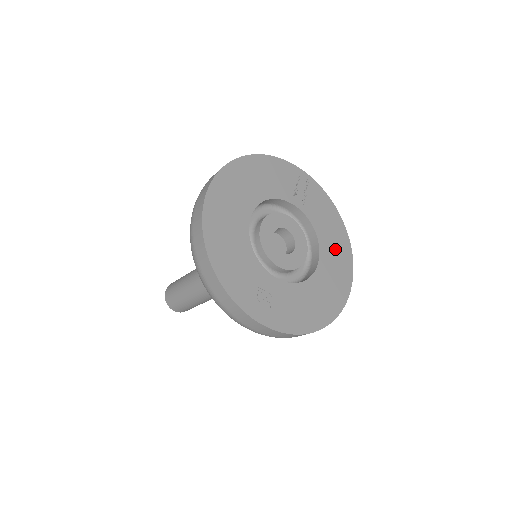
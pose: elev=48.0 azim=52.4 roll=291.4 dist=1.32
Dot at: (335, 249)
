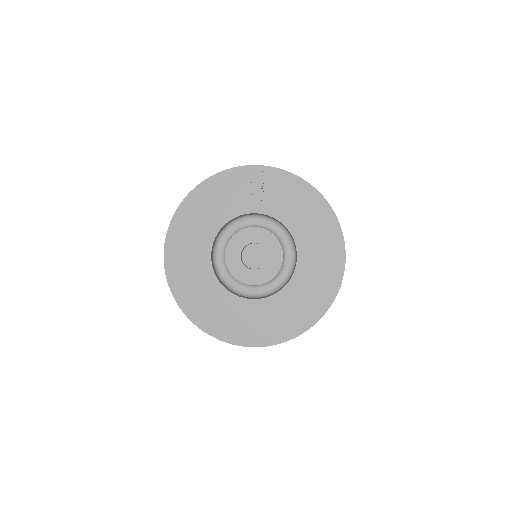
Dot at: (315, 231)
